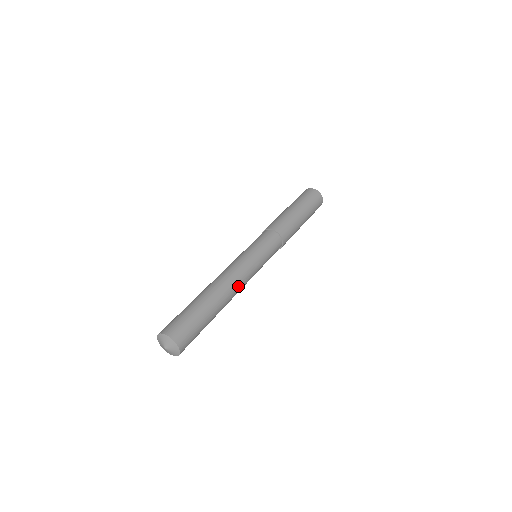
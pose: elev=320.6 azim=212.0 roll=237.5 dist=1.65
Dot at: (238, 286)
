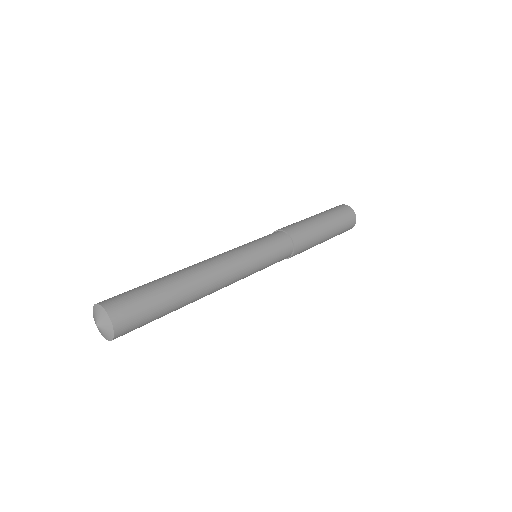
Dot at: (219, 289)
